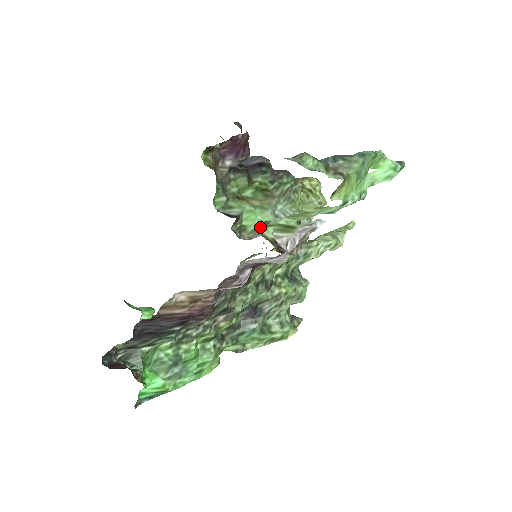
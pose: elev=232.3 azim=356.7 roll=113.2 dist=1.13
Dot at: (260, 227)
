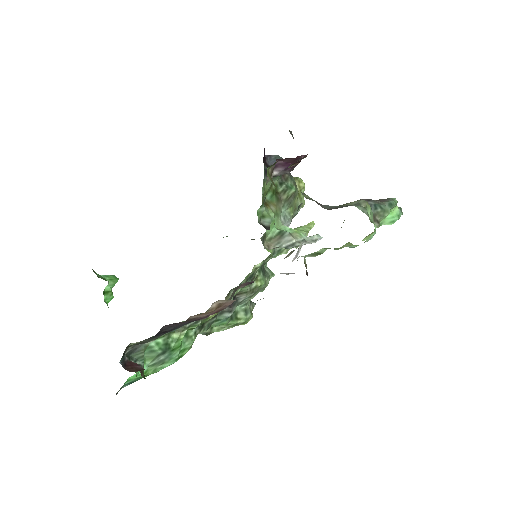
Dot at: (277, 236)
